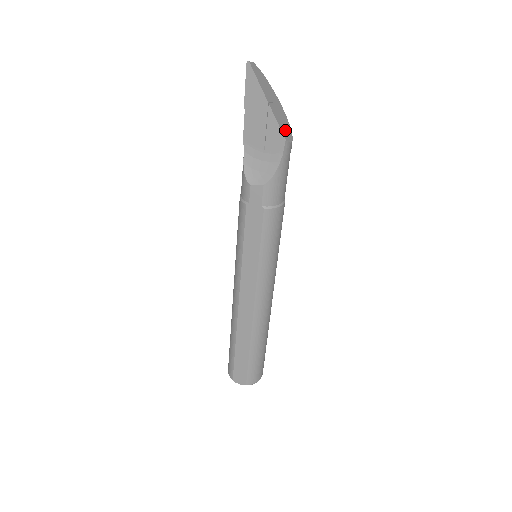
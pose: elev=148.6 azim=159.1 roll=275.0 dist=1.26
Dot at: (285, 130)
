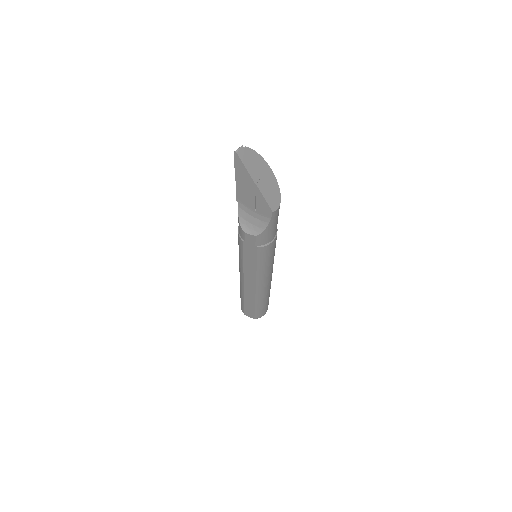
Dot at: (273, 199)
